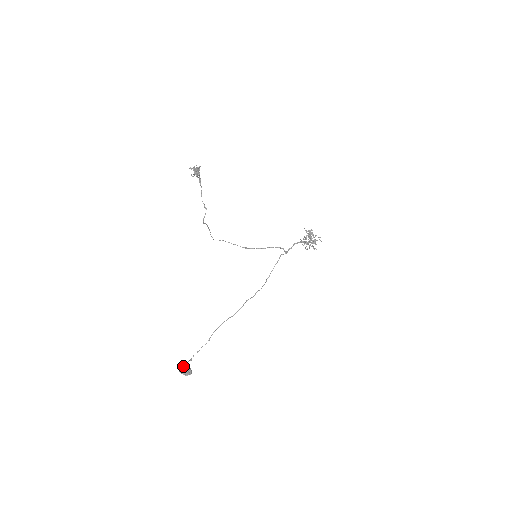
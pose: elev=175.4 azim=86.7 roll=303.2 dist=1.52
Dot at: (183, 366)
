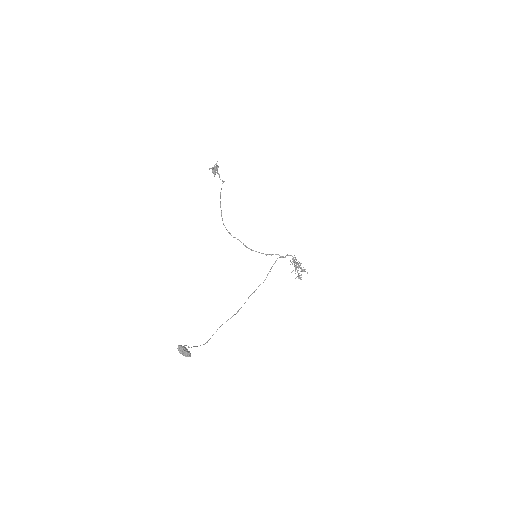
Dot at: occluded
